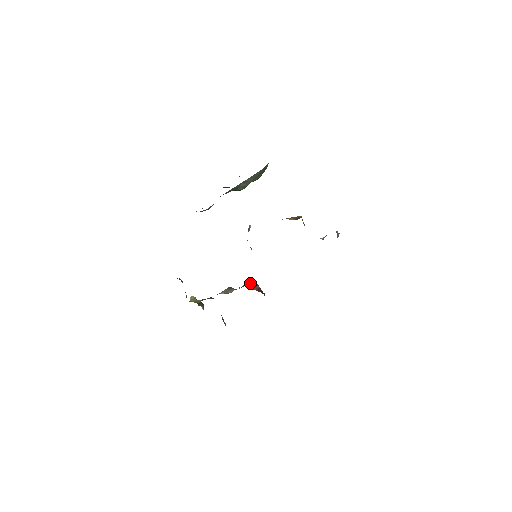
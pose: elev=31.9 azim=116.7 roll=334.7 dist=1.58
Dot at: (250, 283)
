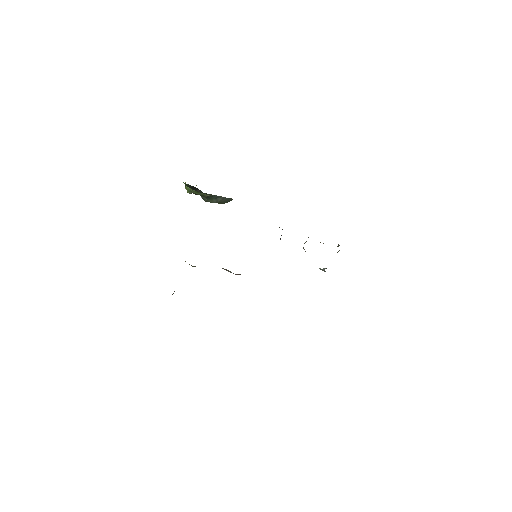
Dot at: occluded
